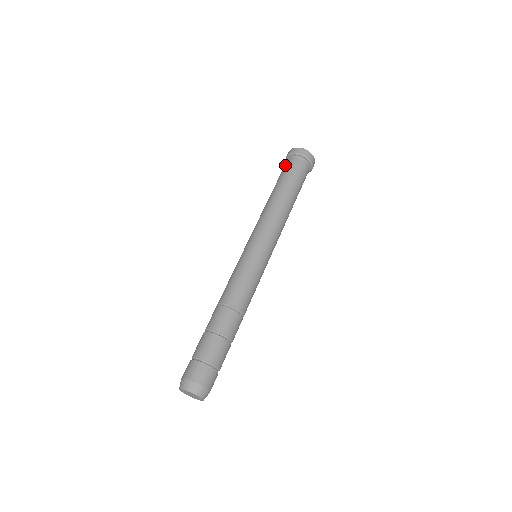
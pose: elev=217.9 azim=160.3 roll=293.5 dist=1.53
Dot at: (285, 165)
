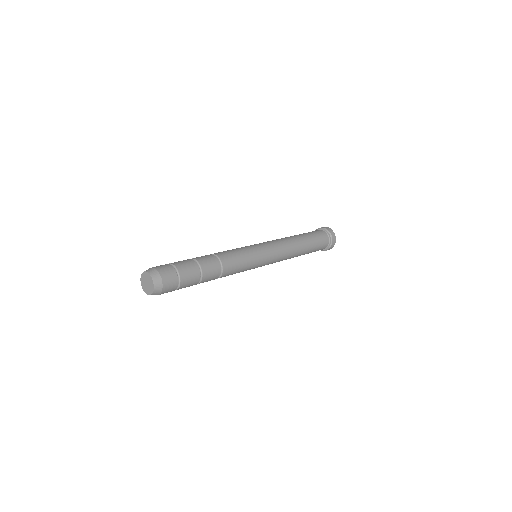
Dot at: occluded
